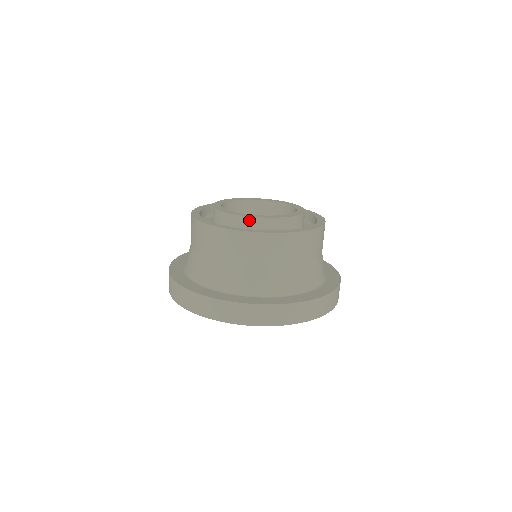
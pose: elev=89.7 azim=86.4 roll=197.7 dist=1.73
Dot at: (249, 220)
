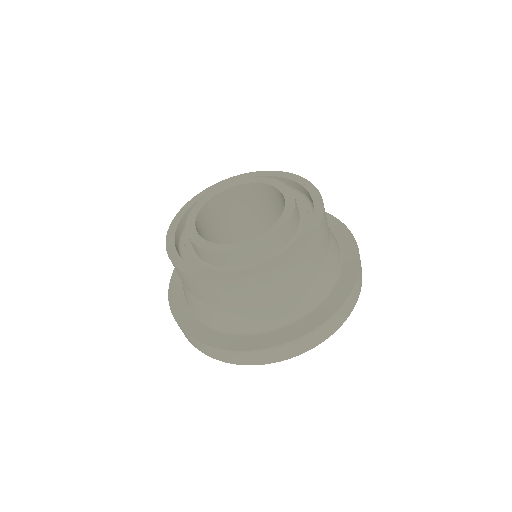
Dot at: (233, 254)
